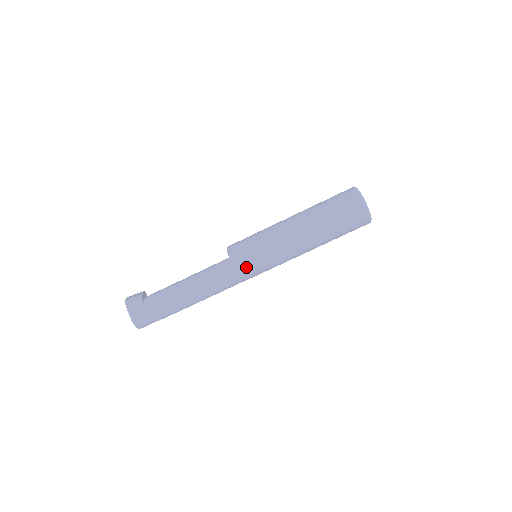
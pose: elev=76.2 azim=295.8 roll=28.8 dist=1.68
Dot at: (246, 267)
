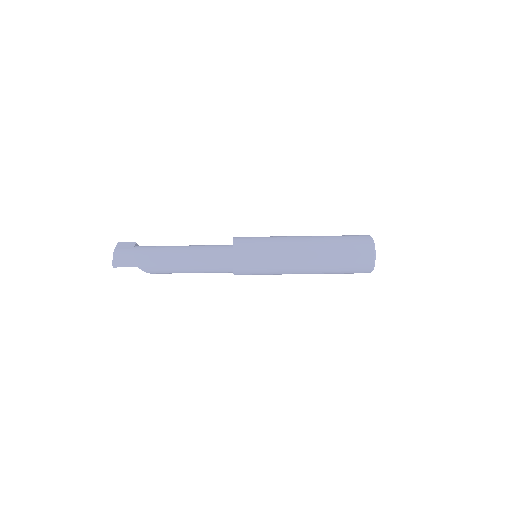
Dot at: (244, 248)
